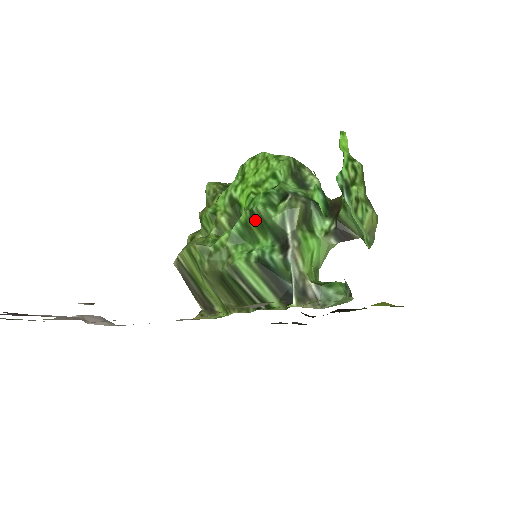
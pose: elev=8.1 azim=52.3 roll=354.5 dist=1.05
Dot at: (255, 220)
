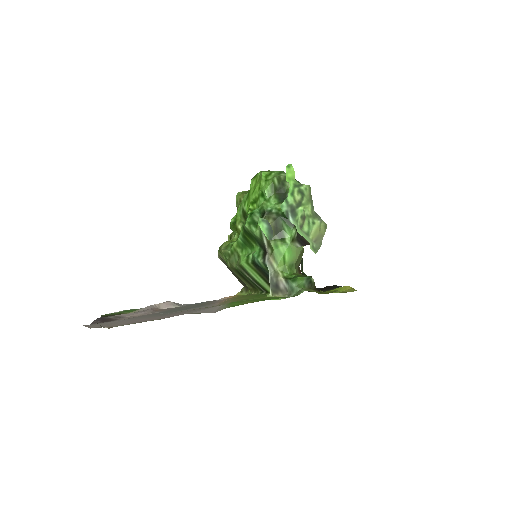
Dot at: (247, 234)
